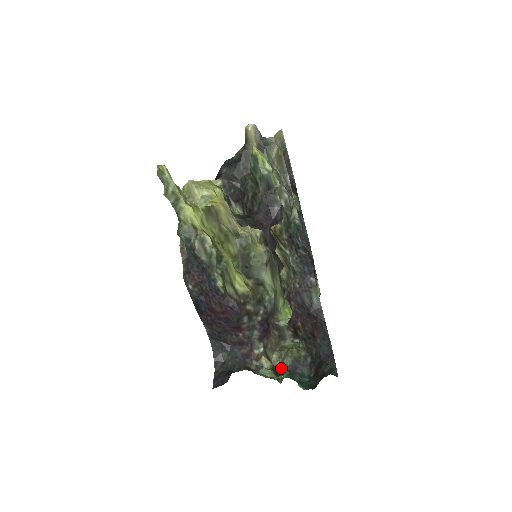
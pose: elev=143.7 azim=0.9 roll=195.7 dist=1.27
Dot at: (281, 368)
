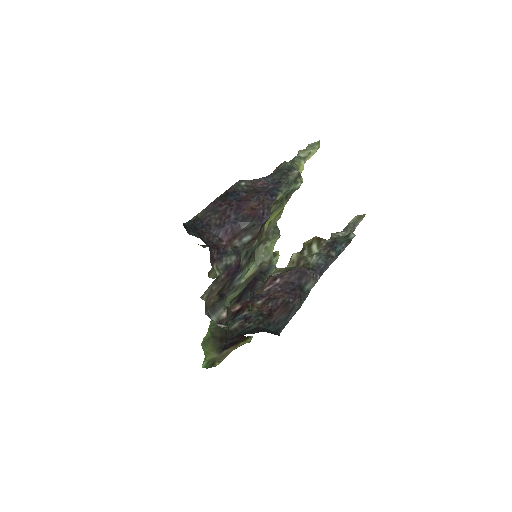
Dot at: occluded
